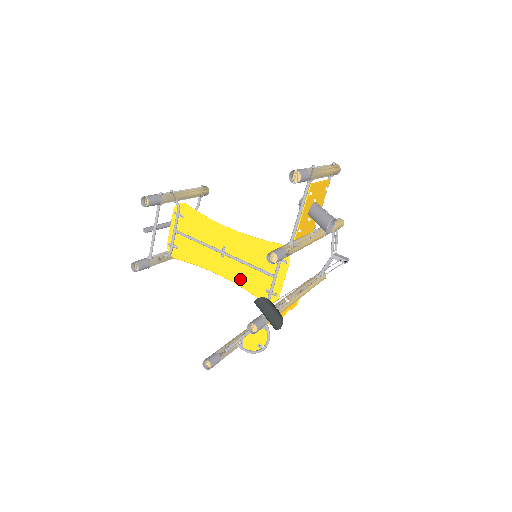
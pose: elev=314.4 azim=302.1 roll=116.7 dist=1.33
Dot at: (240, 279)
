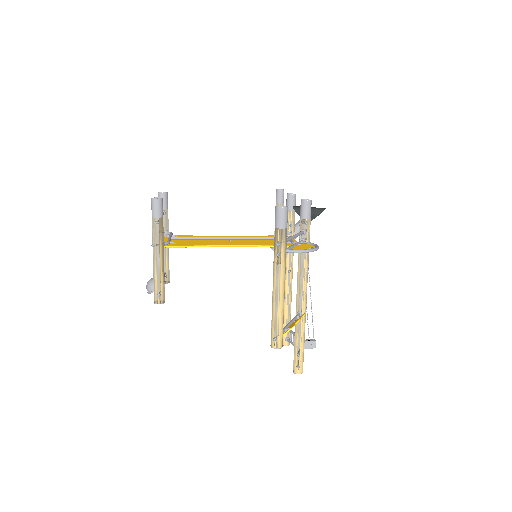
Dot at: (257, 244)
